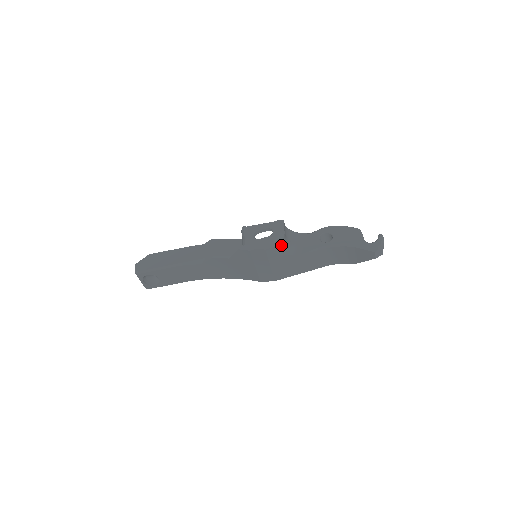
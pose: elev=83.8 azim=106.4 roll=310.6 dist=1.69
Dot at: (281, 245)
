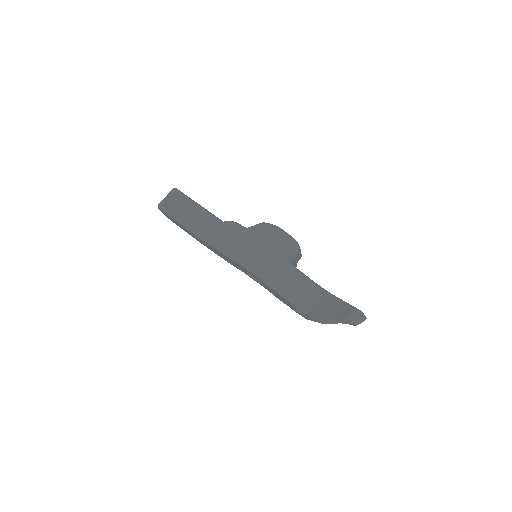
Dot at: (292, 247)
